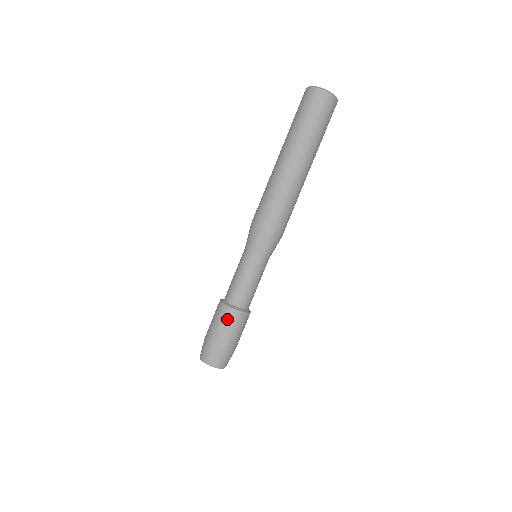
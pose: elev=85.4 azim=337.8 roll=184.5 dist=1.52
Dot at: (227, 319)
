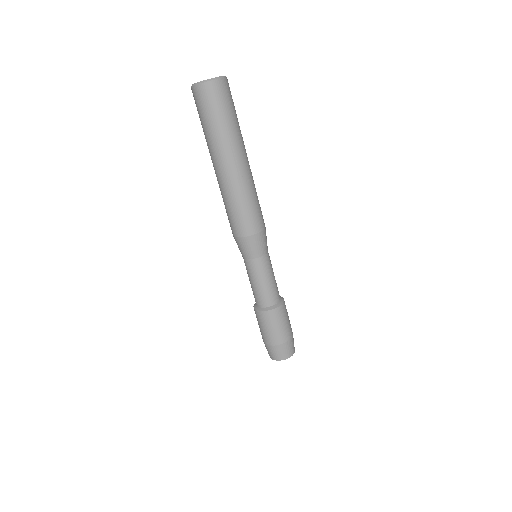
Dot at: (281, 317)
